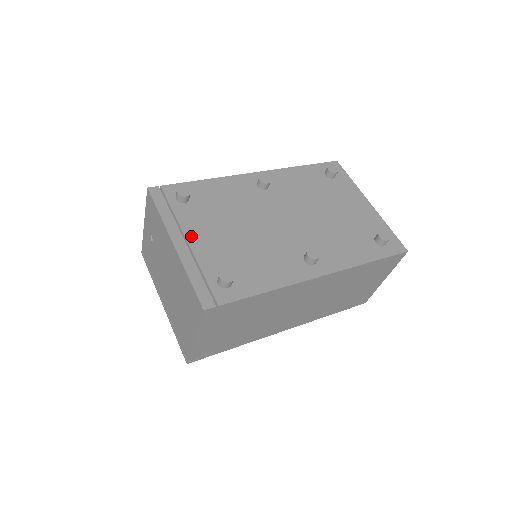
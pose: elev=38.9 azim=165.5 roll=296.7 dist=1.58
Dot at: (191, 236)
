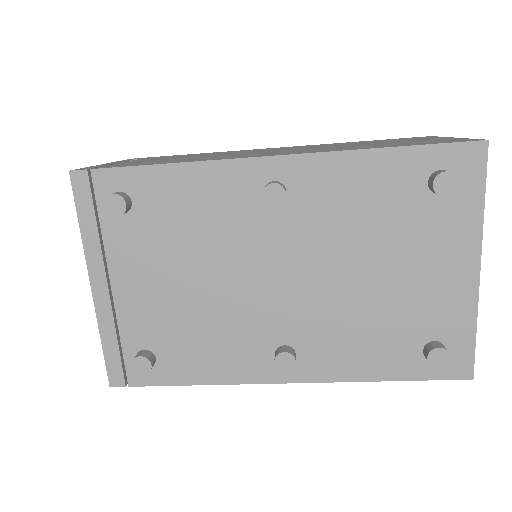
Dot at: (118, 279)
